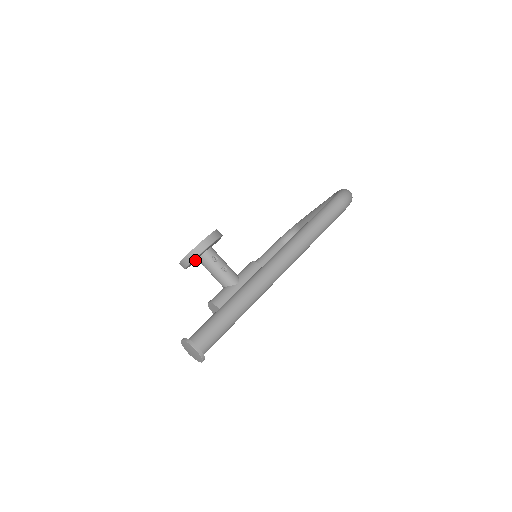
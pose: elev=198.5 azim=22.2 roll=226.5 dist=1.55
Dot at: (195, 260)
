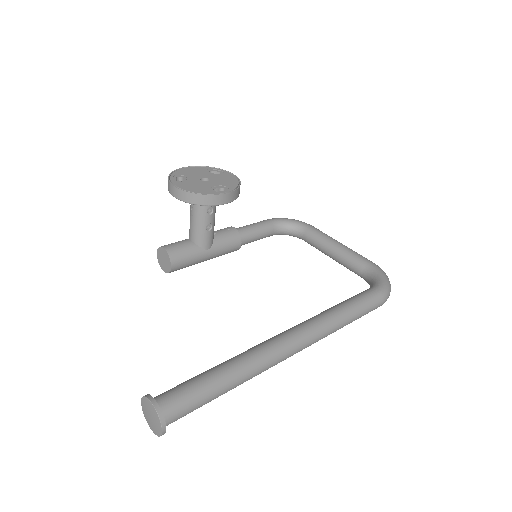
Dot at: occluded
